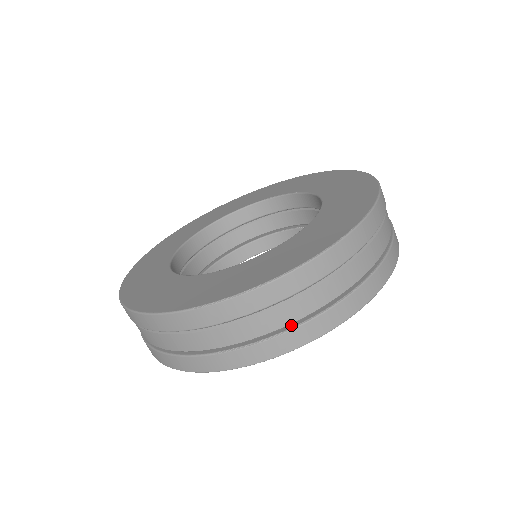
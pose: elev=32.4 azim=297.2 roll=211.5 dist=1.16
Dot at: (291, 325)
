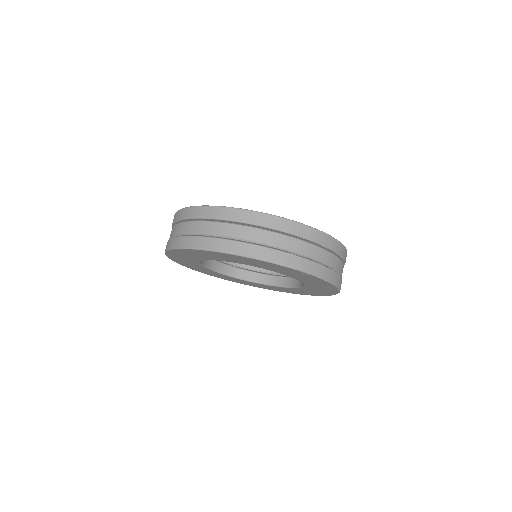
Dot at: (327, 267)
